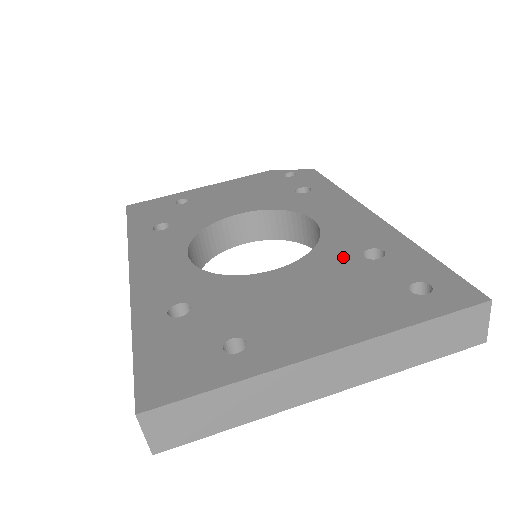
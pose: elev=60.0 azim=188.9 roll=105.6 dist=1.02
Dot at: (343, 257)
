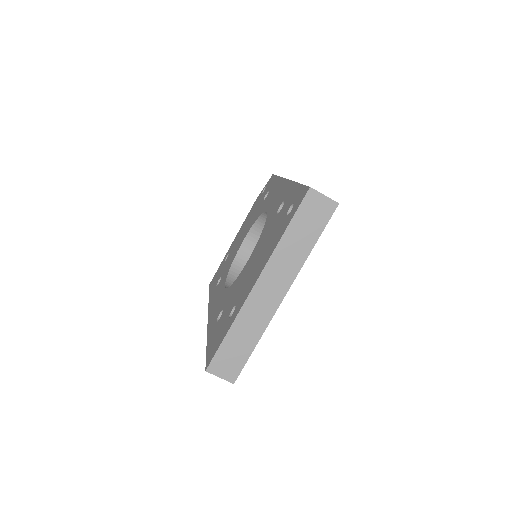
Dot at: (270, 223)
